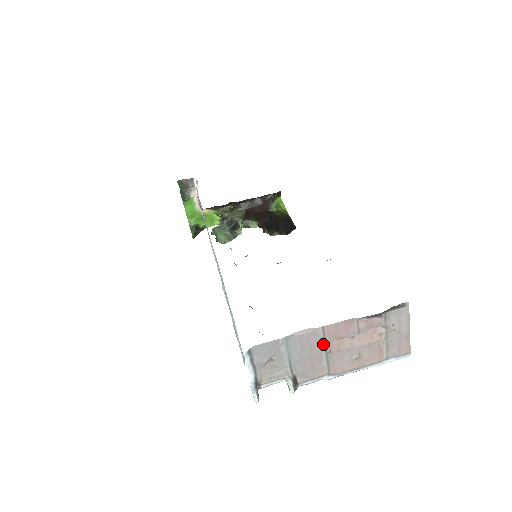
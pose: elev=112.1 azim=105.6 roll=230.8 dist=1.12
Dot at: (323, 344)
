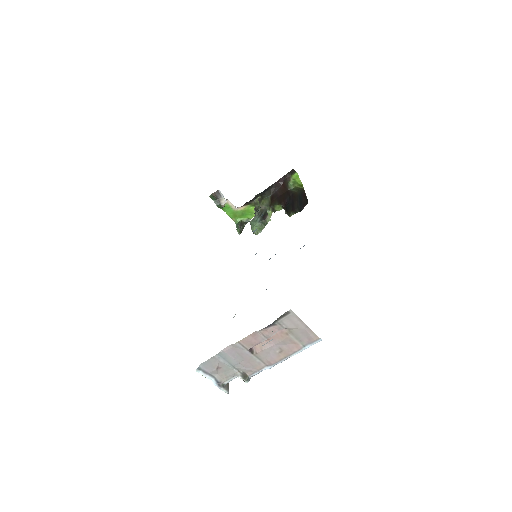
Dot at: (247, 351)
